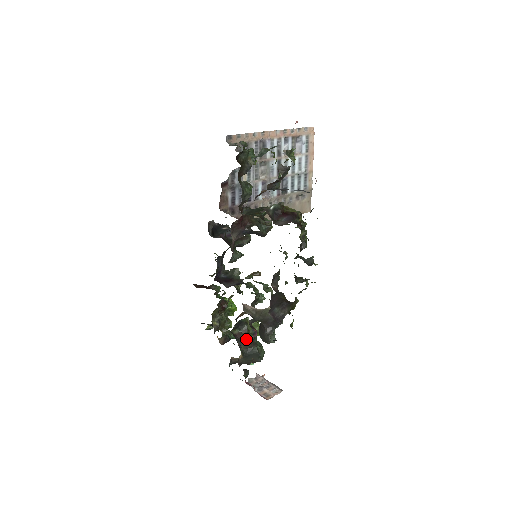
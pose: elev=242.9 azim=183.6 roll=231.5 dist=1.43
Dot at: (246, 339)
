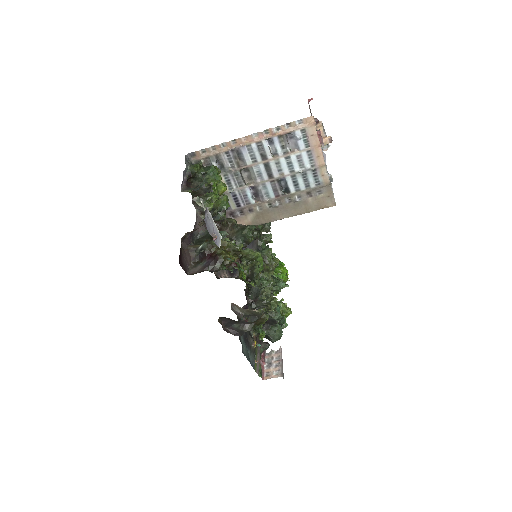
Dot at: occluded
